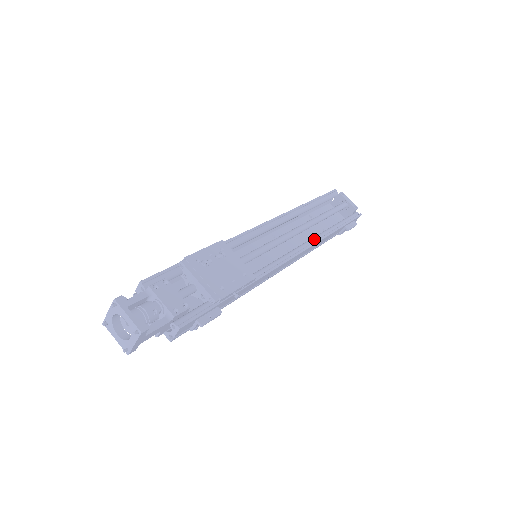
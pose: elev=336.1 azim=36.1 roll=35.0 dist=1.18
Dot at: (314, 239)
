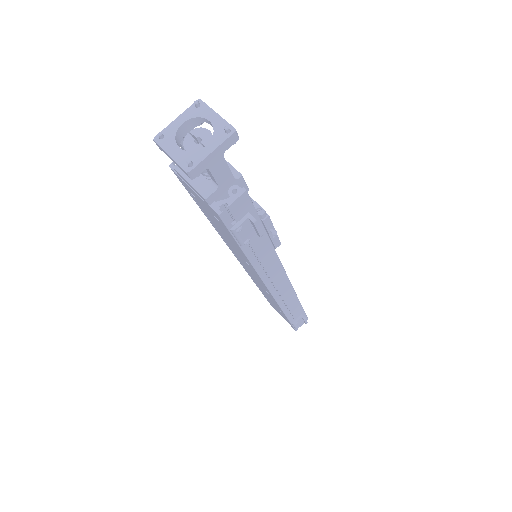
Dot at: occluded
